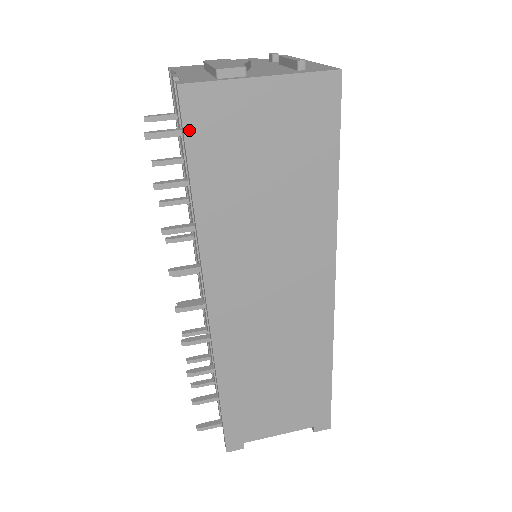
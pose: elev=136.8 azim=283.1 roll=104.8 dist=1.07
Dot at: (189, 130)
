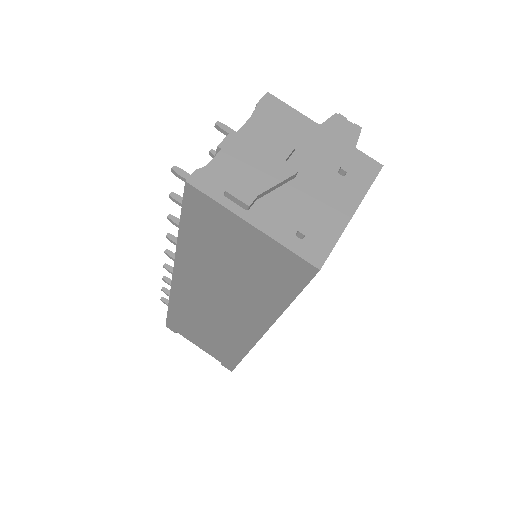
Dot at: (187, 206)
